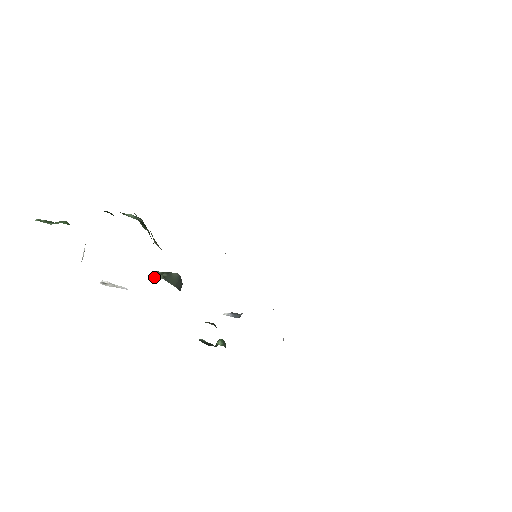
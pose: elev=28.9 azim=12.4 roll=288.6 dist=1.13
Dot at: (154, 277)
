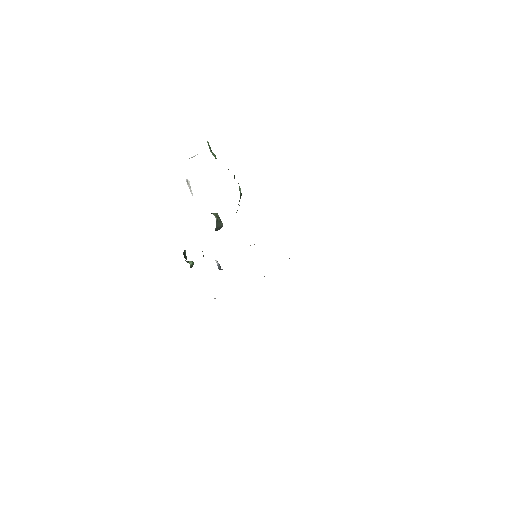
Dot at: (214, 214)
